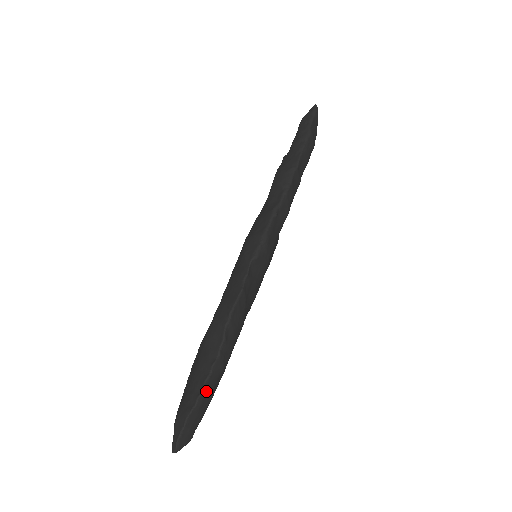
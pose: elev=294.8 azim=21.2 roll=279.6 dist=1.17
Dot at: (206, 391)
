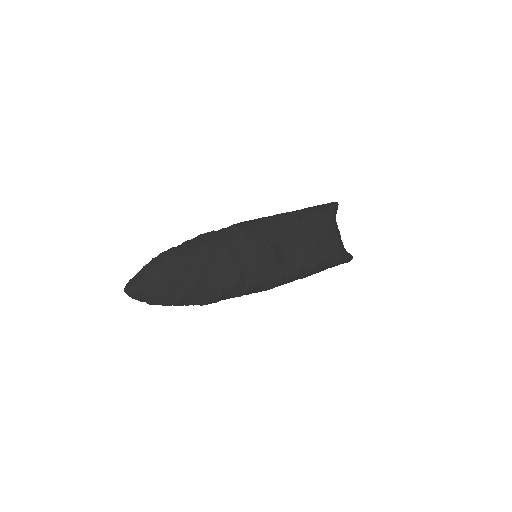
Dot at: (159, 259)
